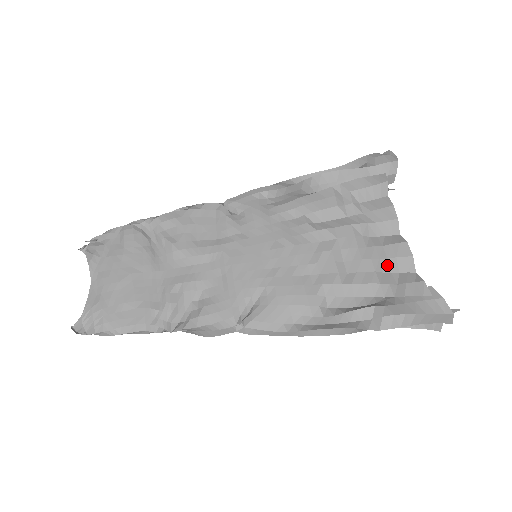
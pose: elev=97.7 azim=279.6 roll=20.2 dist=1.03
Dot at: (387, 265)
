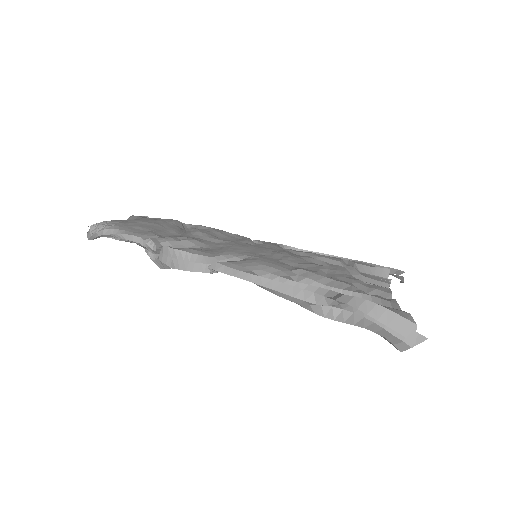
Dot at: (365, 289)
